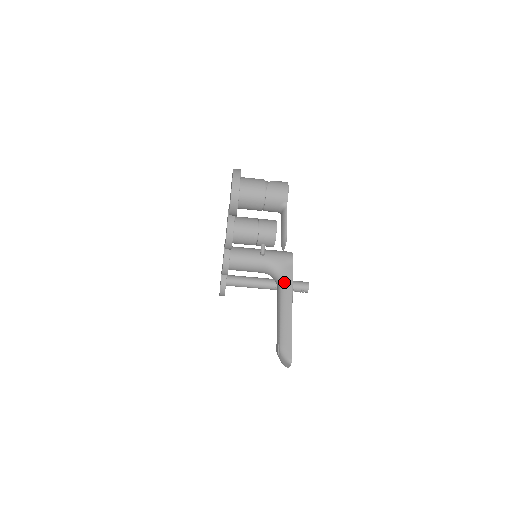
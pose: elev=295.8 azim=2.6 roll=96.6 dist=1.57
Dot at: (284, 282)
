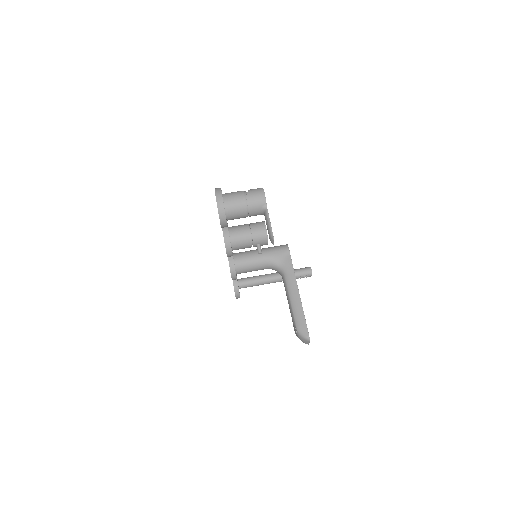
Dot at: (286, 272)
